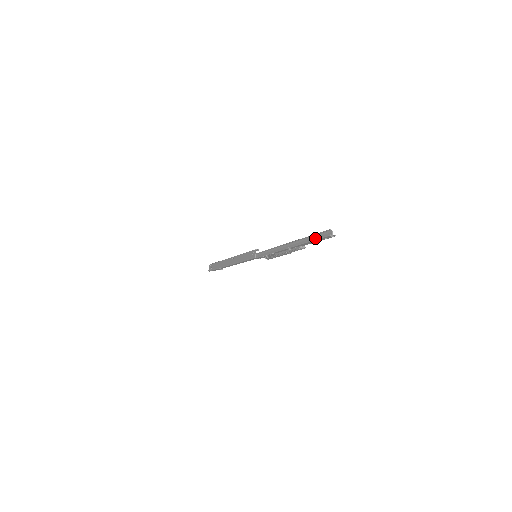
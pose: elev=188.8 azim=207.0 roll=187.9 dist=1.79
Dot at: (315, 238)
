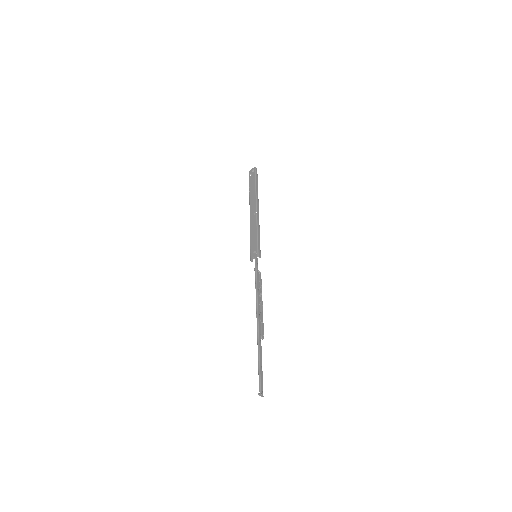
Dot at: (259, 364)
